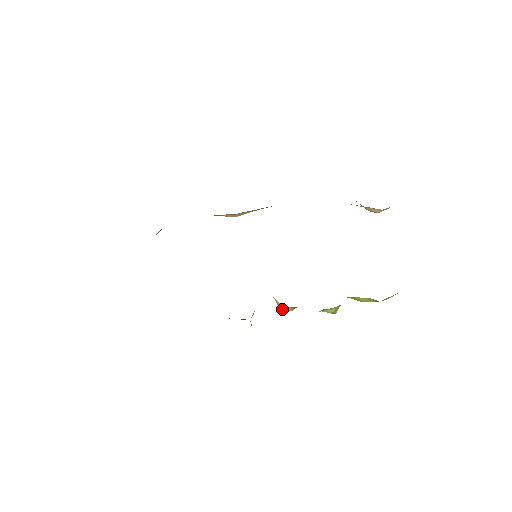
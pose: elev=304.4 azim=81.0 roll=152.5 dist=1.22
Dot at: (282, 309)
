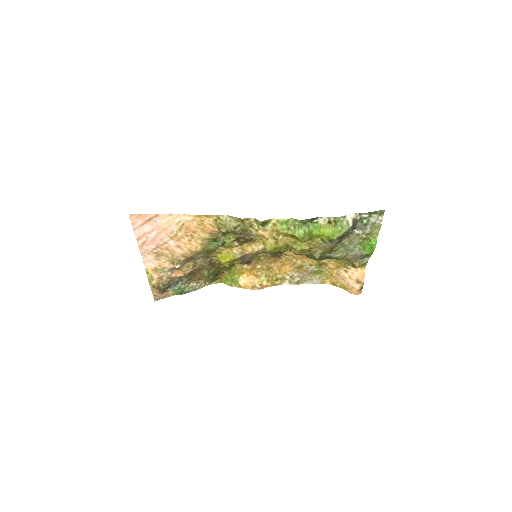
Dot at: (267, 247)
